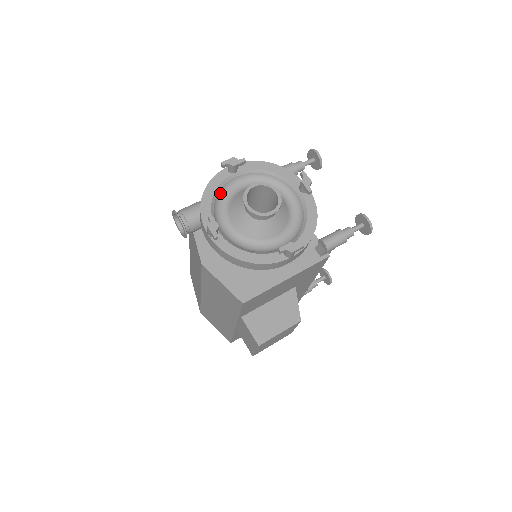
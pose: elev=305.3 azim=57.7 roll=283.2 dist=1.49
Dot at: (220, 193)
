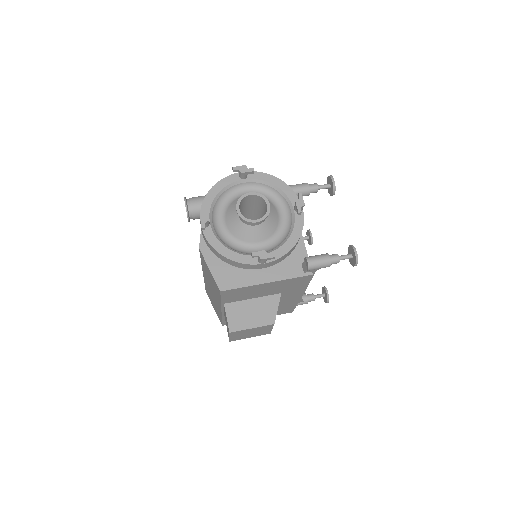
Dot at: (226, 193)
